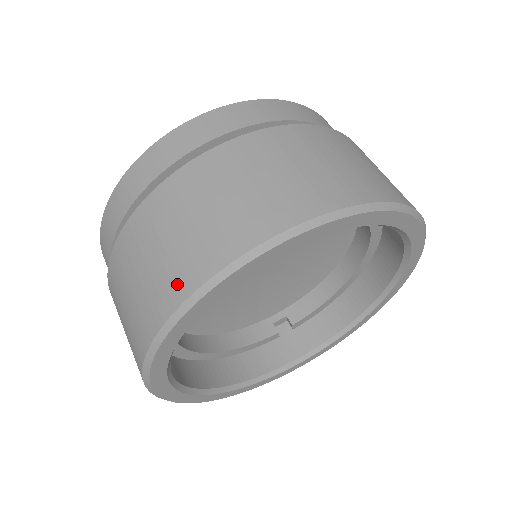
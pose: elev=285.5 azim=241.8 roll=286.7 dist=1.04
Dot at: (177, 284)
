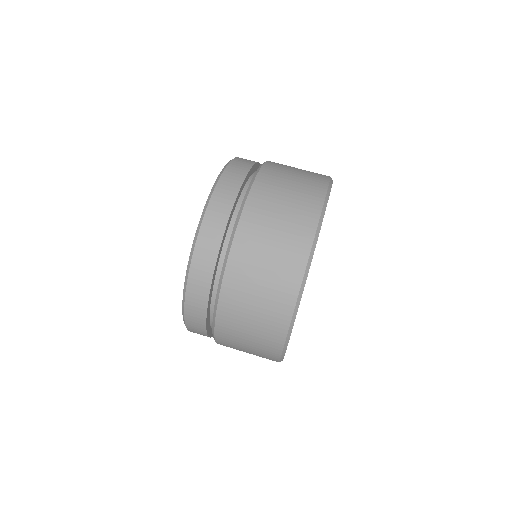
Dot at: (277, 329)
